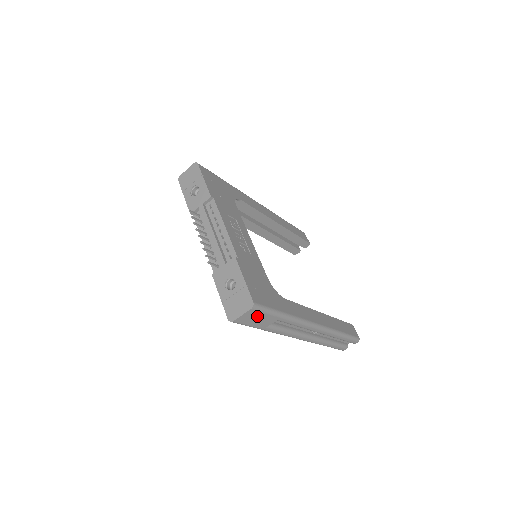
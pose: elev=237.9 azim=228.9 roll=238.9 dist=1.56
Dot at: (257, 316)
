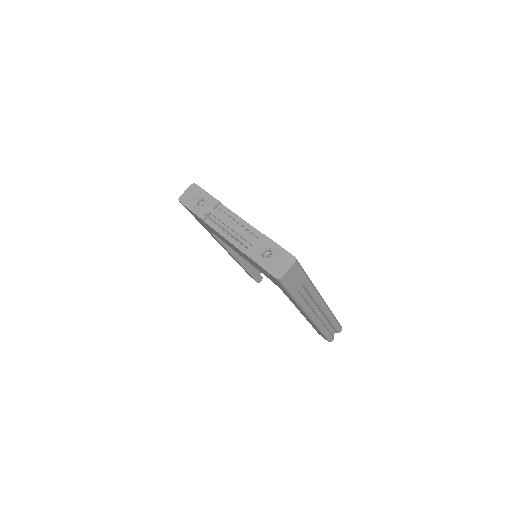
Dot at: (296, 274)
